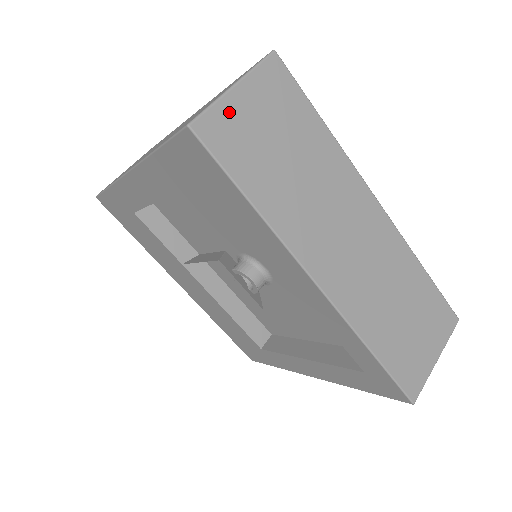
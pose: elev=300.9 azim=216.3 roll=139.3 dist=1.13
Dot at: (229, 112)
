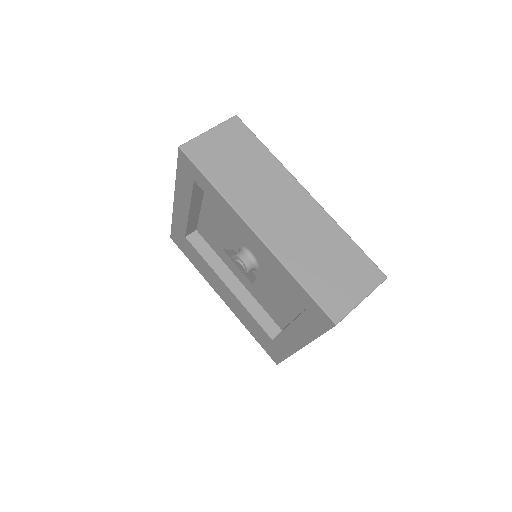
Dot at: (204, 142)
